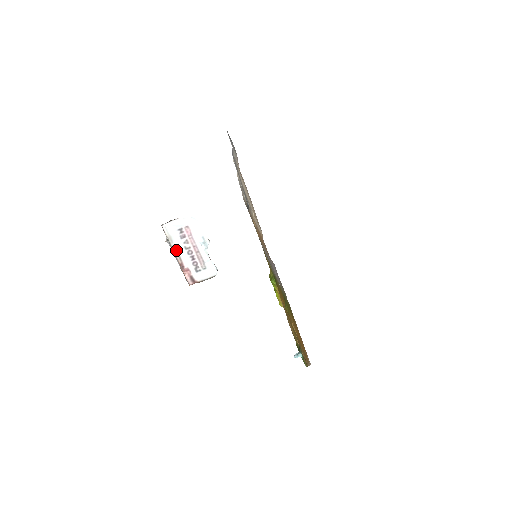
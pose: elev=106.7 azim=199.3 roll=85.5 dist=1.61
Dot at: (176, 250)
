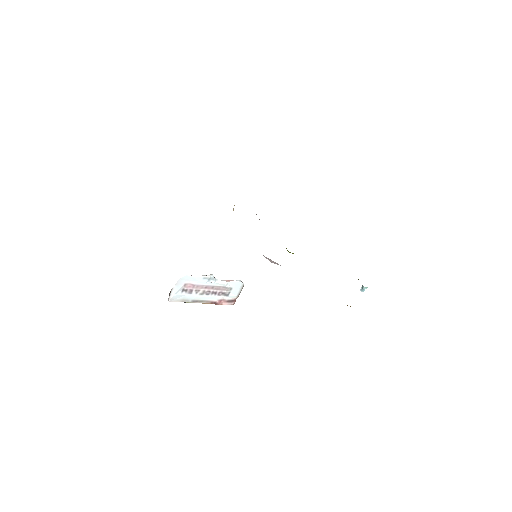
Dot at: (197, 301)
